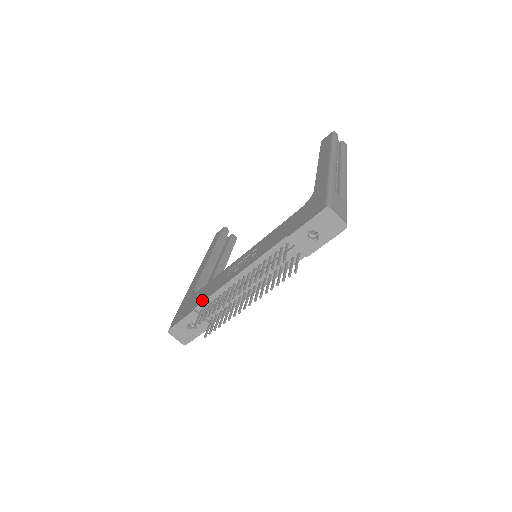
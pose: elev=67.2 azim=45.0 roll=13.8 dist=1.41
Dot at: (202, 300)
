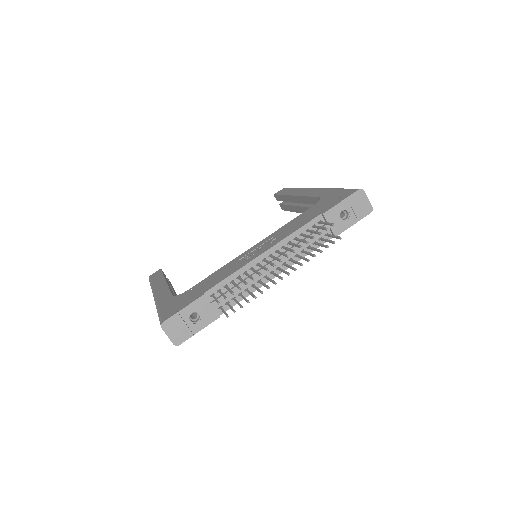
Dot at: (213, 284)
